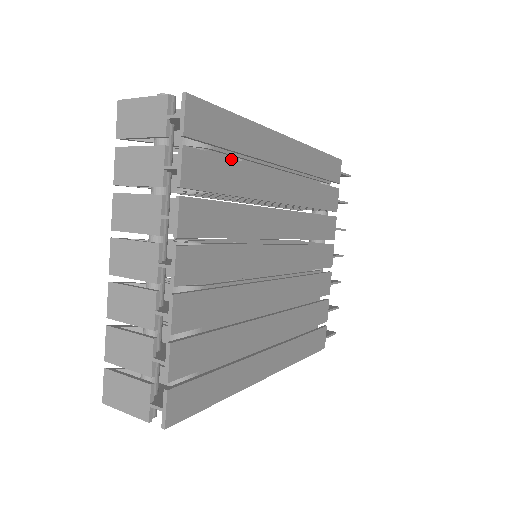
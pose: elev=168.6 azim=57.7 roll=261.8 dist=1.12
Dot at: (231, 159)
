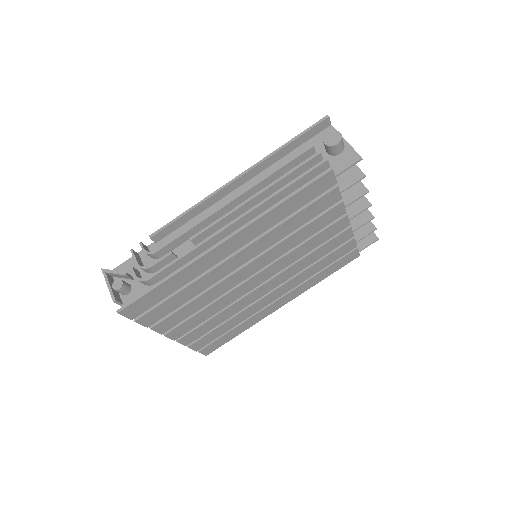
Dot at: (174, 295)
